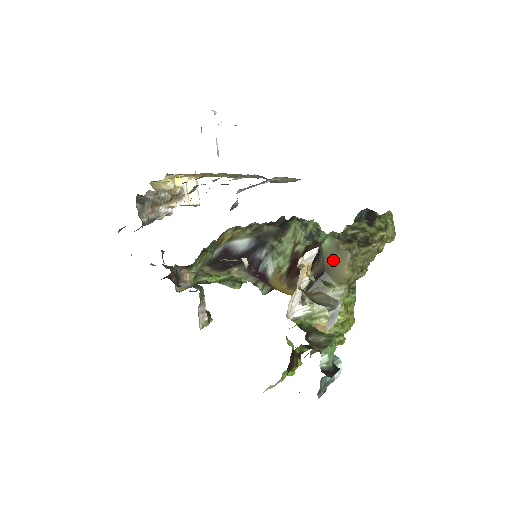
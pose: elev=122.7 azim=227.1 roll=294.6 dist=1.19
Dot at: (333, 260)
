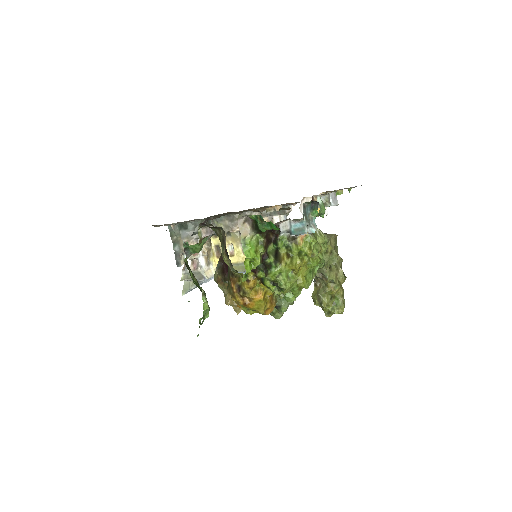
Dot at: occluded
